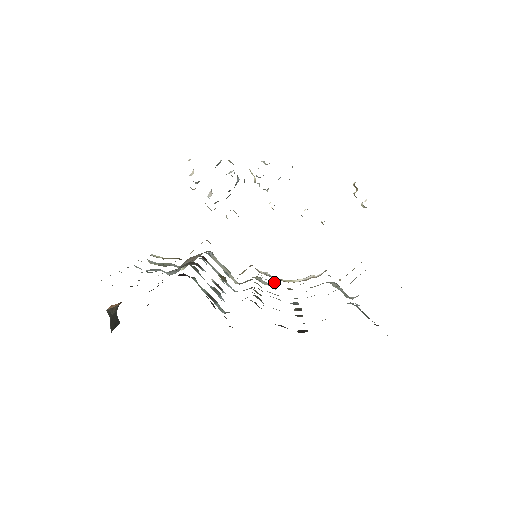
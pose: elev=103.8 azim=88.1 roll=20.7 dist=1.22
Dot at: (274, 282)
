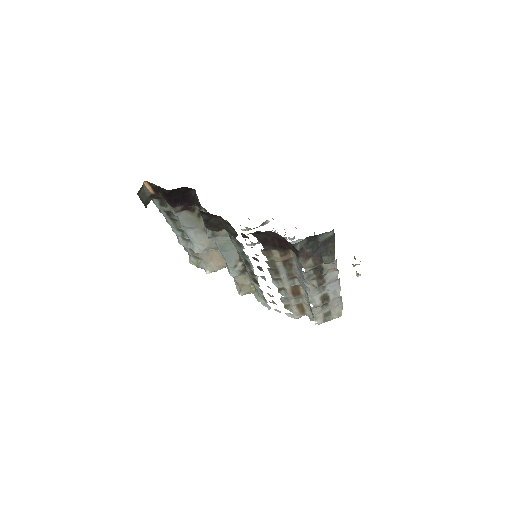
Dot at: (268, 309)
